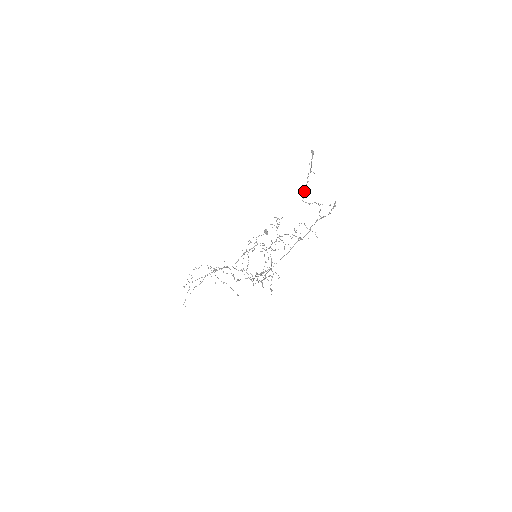
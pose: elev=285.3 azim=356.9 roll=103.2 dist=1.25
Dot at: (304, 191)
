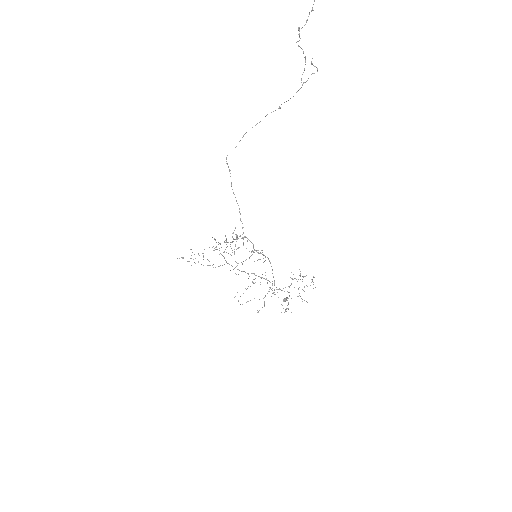
Dot at: occluded
